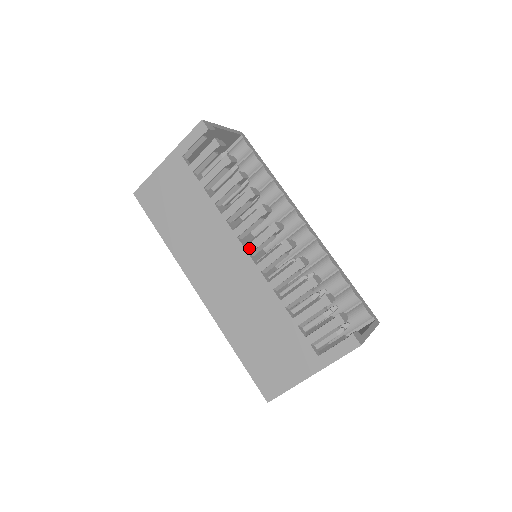
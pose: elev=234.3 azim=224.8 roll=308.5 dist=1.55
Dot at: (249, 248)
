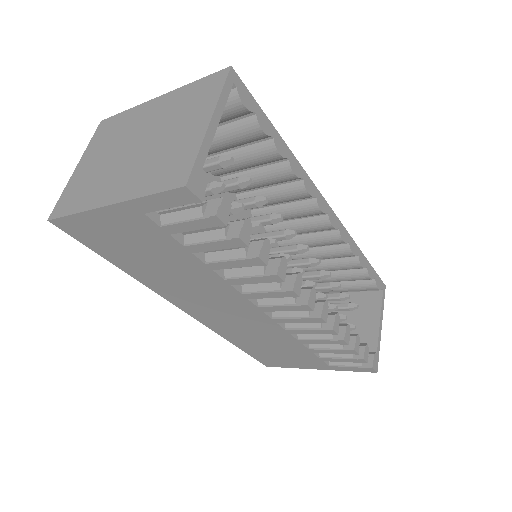
Dot at: (264, 309)
